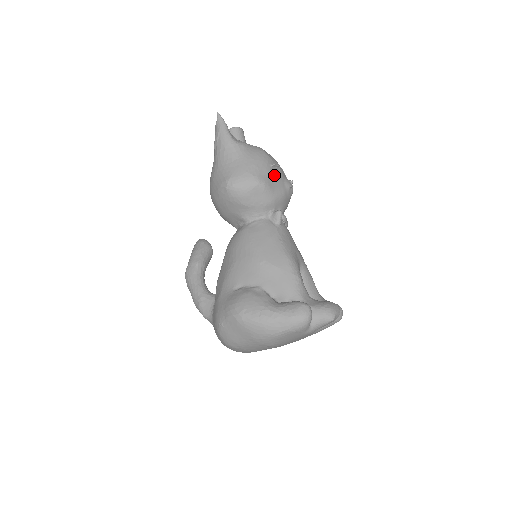
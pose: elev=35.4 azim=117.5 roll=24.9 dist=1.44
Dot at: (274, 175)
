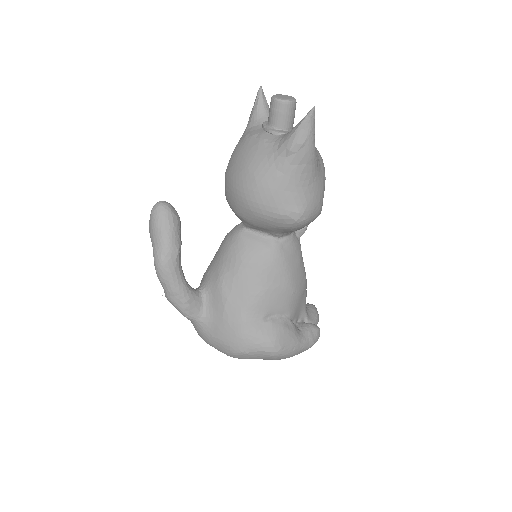
Dot at: occluded
